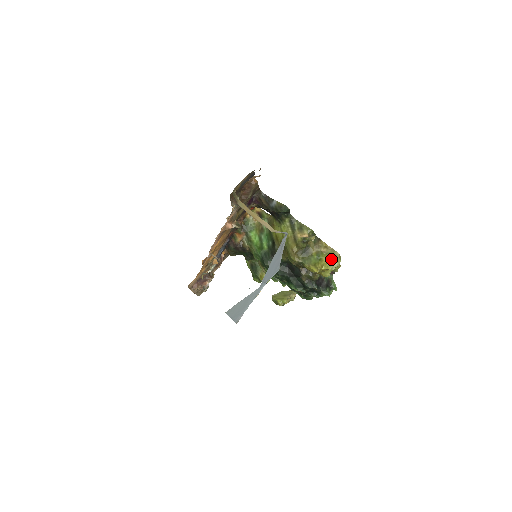
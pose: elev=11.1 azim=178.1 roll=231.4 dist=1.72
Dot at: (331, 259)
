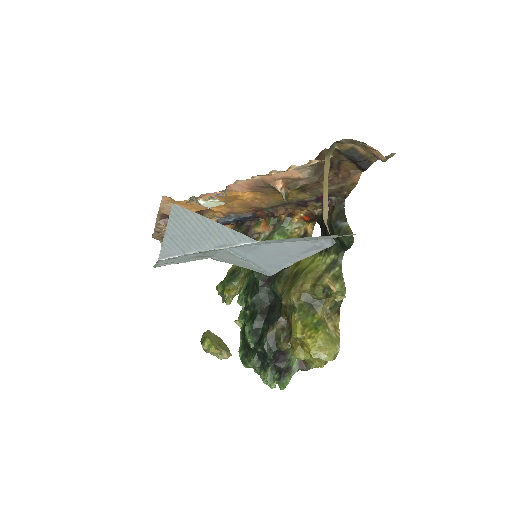
Dot at: (327, 344)
